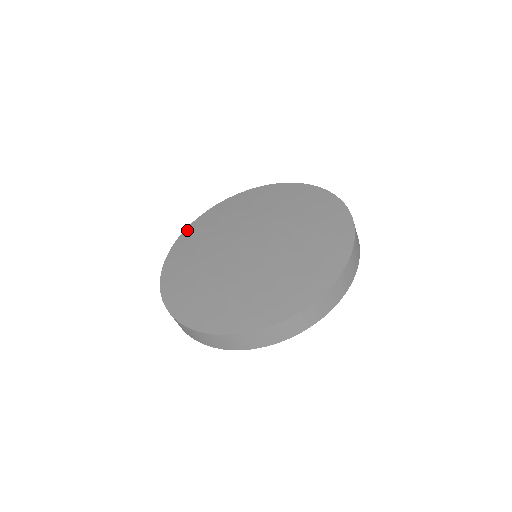
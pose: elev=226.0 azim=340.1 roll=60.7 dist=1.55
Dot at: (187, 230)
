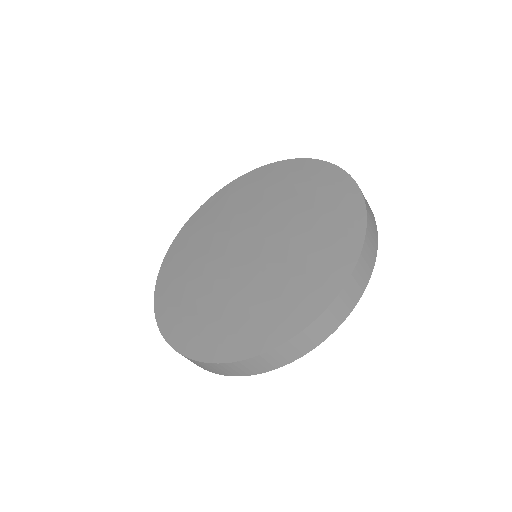
Dot at: (257, 170)
